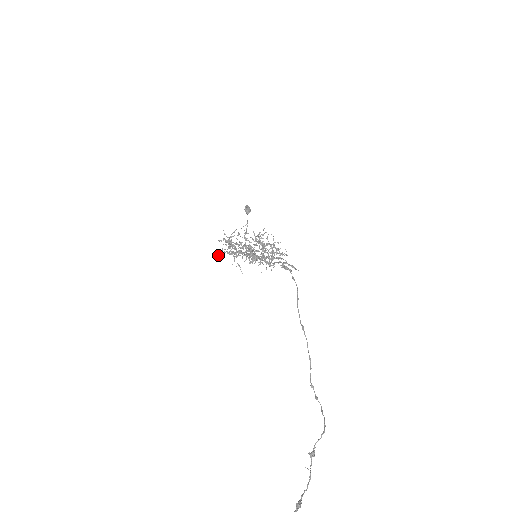
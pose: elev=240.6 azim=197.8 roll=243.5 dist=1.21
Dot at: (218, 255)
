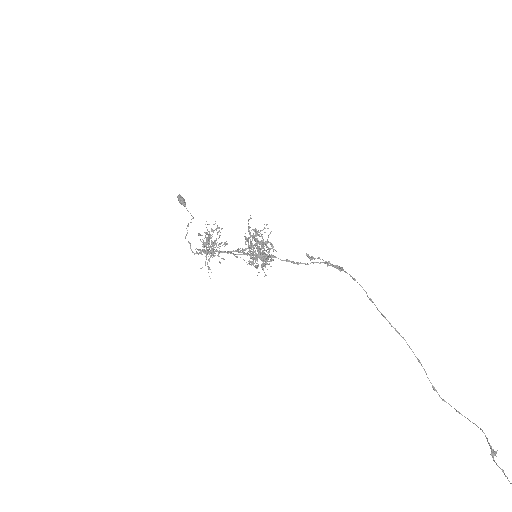
Dot at: (197, 253)
